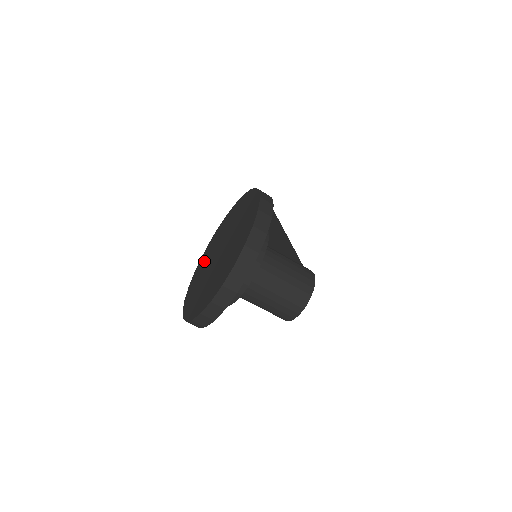
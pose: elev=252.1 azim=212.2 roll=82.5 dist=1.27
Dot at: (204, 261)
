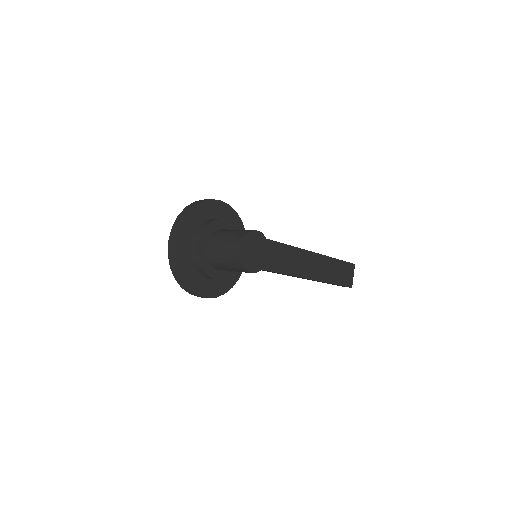
Dot at: occluded
